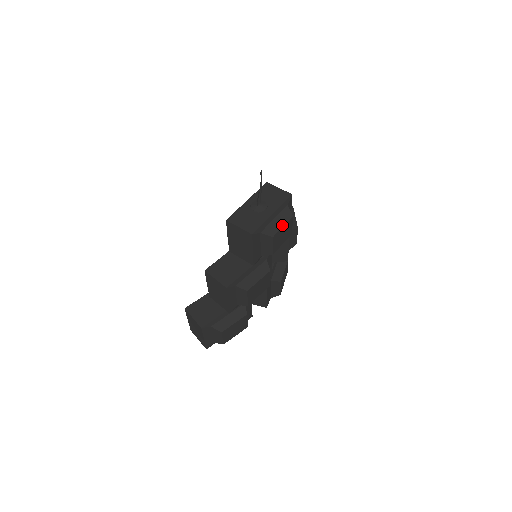
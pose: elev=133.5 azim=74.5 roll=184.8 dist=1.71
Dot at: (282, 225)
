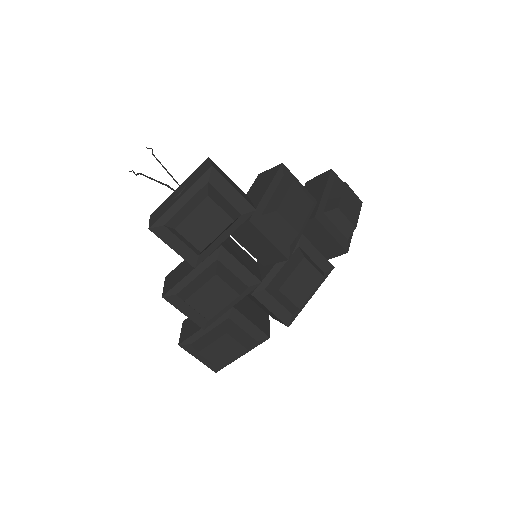
Dot at: (190, 211)
